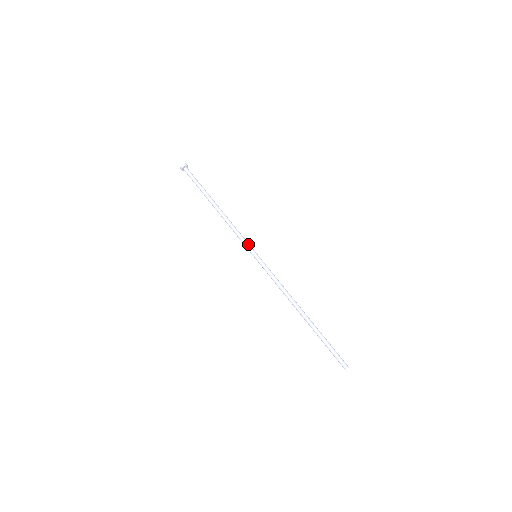
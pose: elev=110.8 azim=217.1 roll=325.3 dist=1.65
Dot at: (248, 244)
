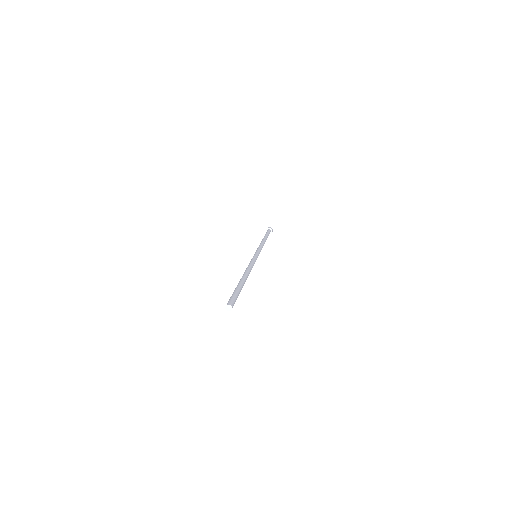
Dot at: (258, 250)
